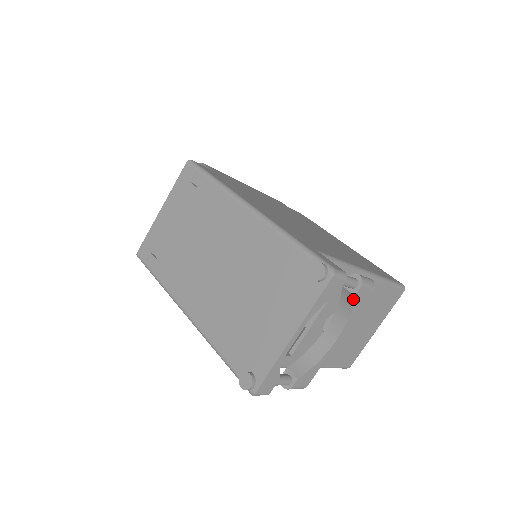
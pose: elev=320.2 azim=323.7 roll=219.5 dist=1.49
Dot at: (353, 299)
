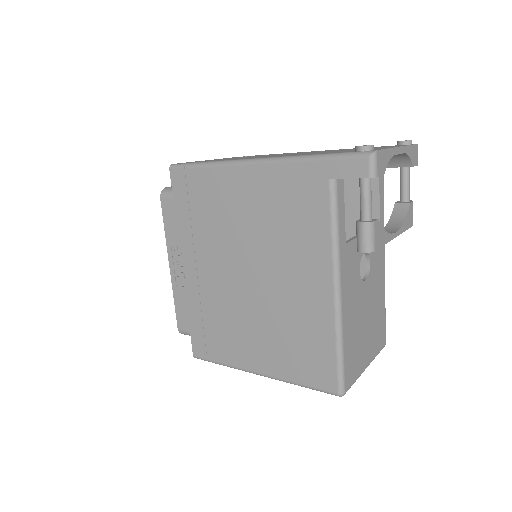
Dot at: (408, 207)
